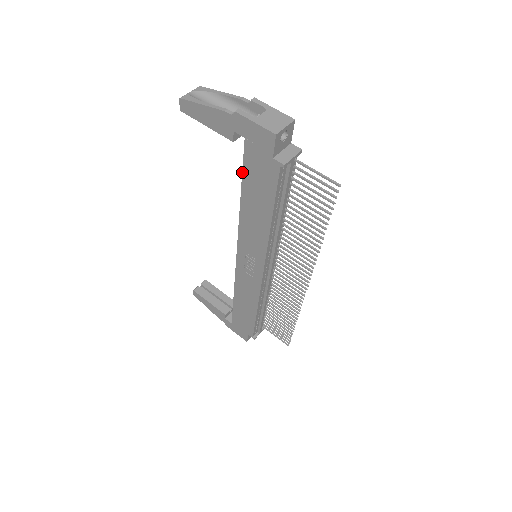
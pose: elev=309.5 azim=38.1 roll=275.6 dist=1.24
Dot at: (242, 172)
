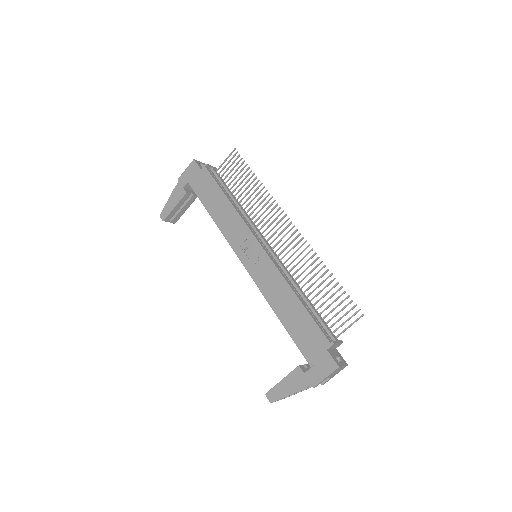
Dot at: occluded
